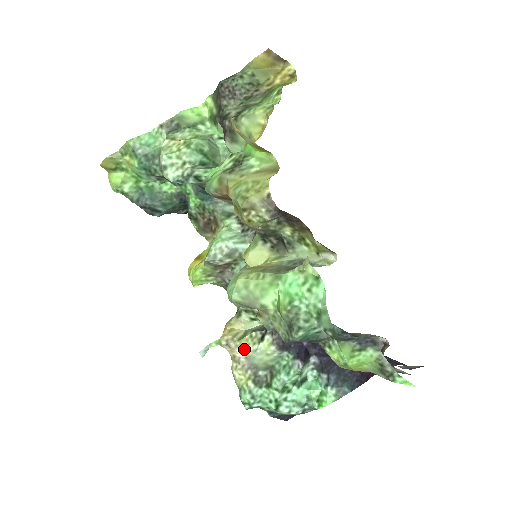
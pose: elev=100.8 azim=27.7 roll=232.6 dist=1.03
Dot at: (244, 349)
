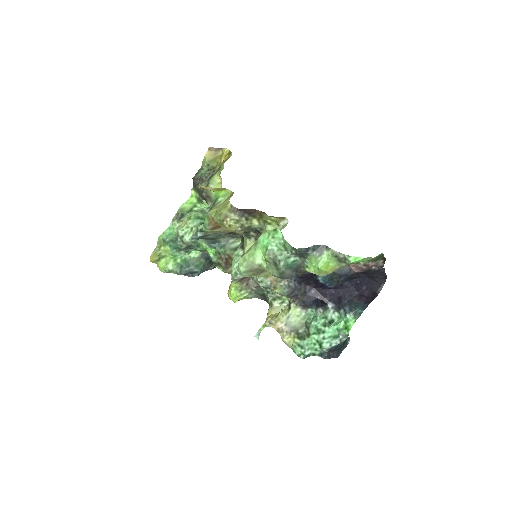
Dot at: (281, 320)
